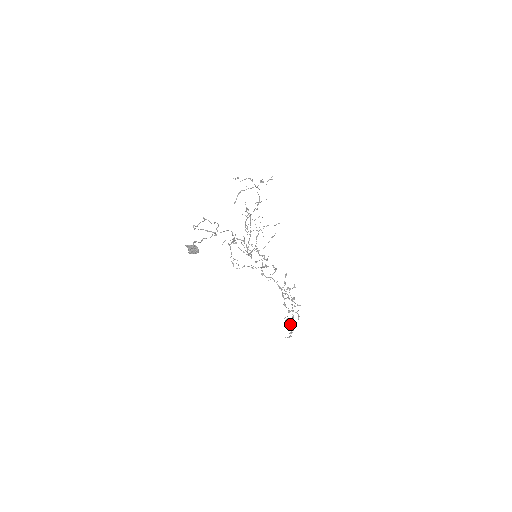
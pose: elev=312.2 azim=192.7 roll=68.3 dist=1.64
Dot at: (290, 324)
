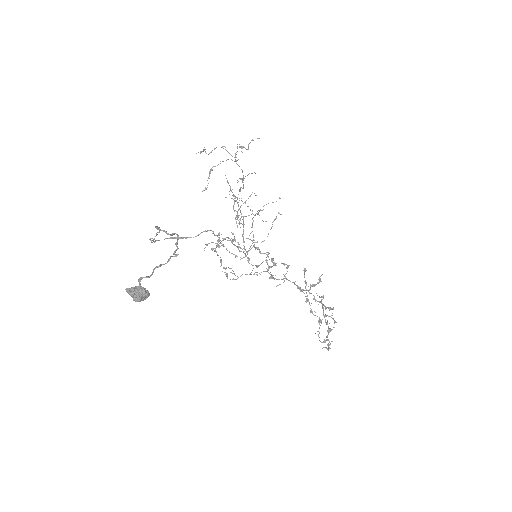
Dot at: (325, 341)
